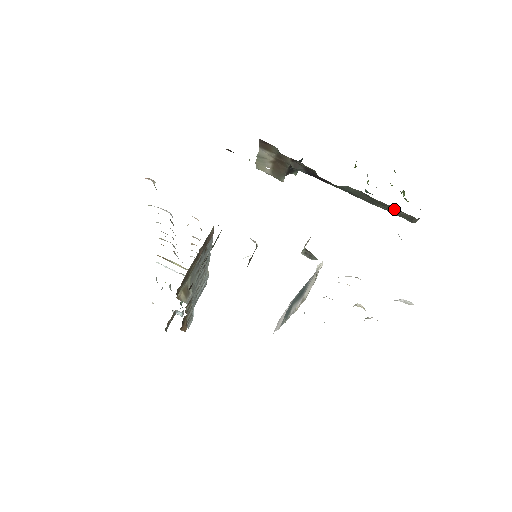
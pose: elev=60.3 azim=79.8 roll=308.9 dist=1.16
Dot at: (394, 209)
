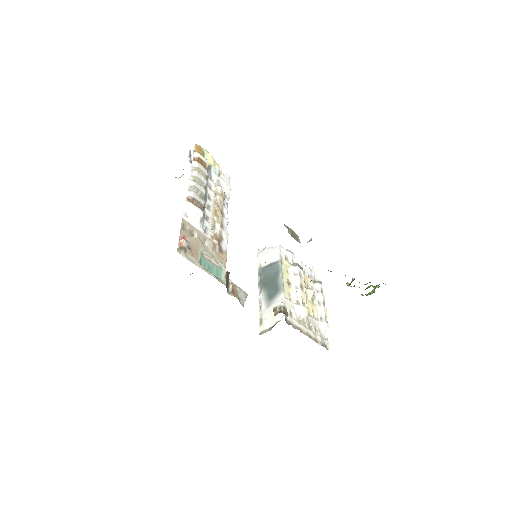
Dot at: occluded
